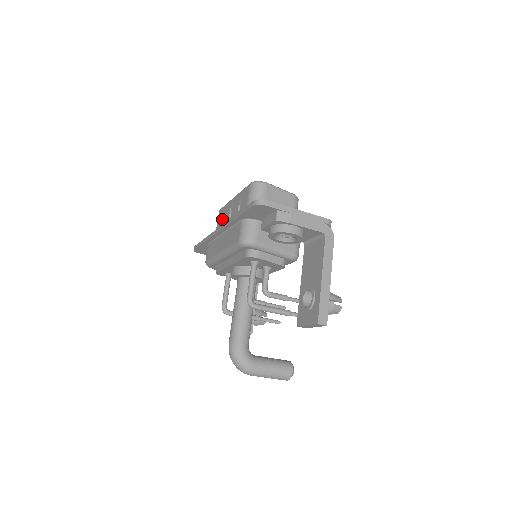
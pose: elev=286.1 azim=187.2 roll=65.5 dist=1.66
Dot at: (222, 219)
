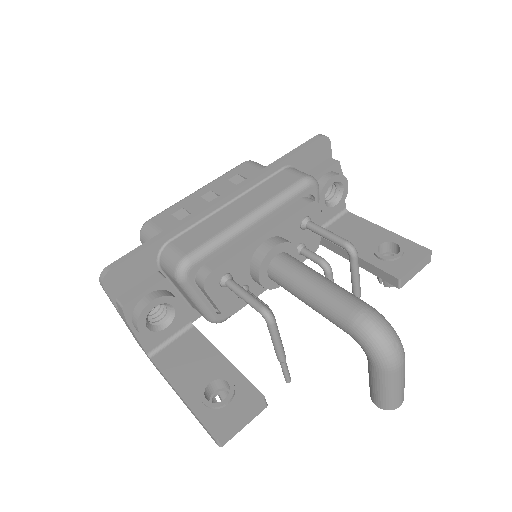
Dot at: (176, 218)
